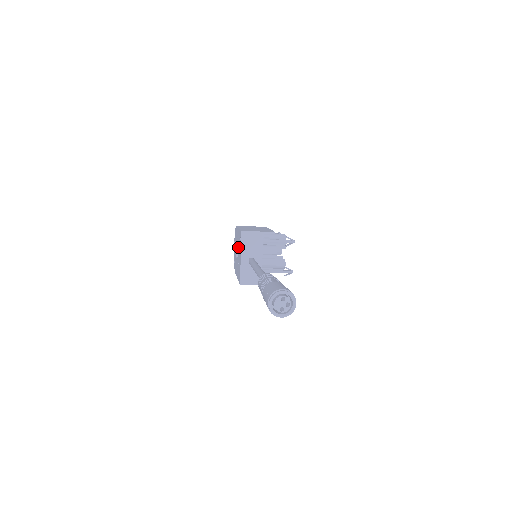
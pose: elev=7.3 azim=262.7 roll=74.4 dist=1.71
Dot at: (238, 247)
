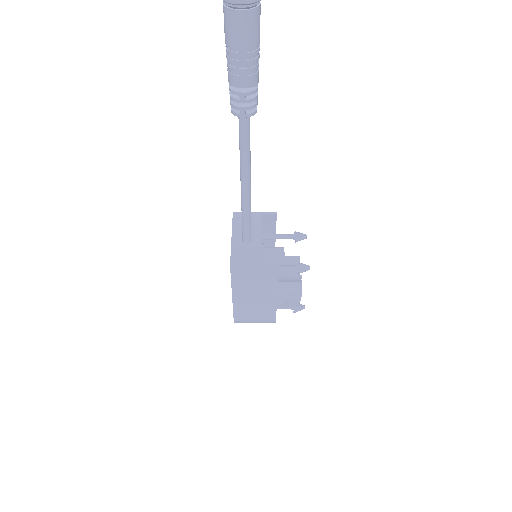
Dot at: occluded
